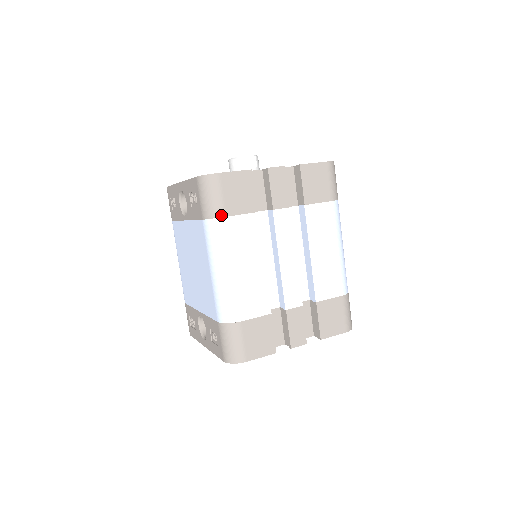
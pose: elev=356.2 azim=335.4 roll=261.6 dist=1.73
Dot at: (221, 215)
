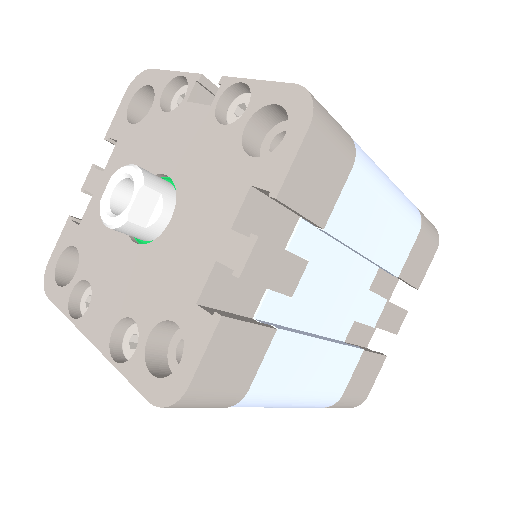
Dot at: (241, 398)
